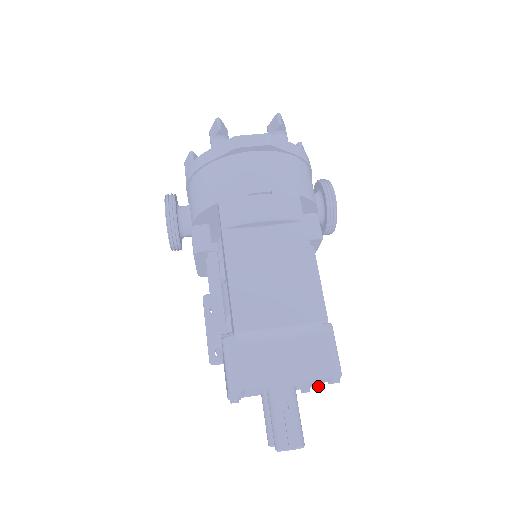
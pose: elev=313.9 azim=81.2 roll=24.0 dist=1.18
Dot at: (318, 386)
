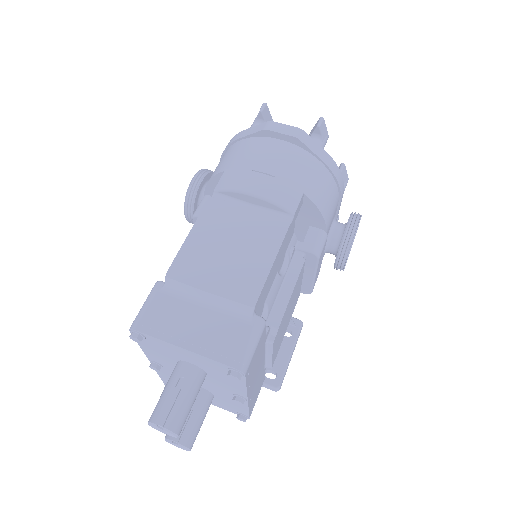
Dot at: (238, 398)
